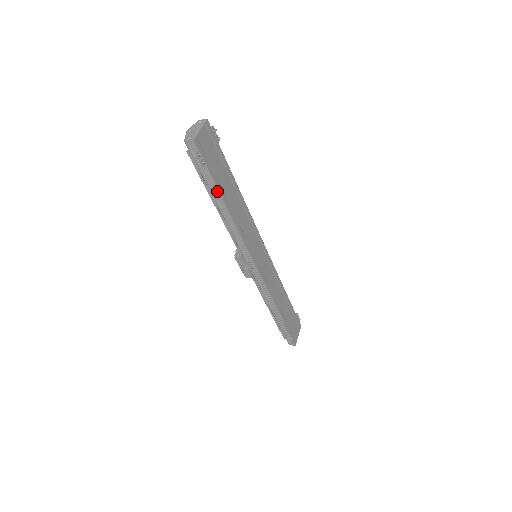
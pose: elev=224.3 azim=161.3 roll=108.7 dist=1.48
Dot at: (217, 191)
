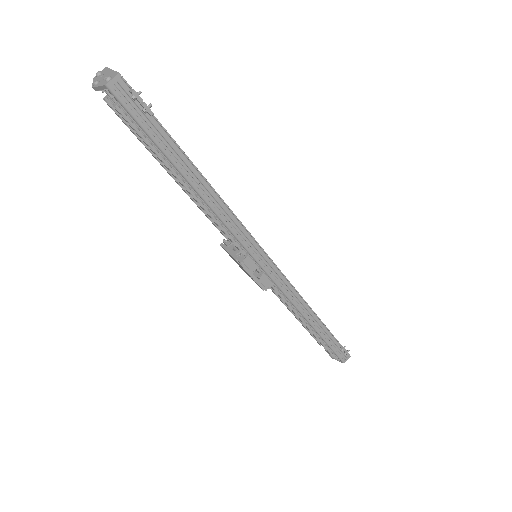
Dot at: (181, 157)
